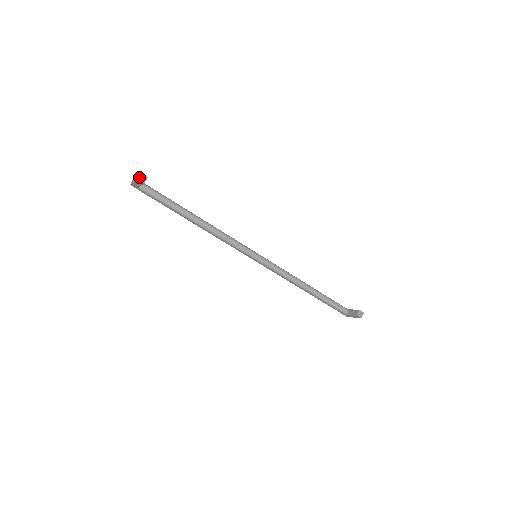
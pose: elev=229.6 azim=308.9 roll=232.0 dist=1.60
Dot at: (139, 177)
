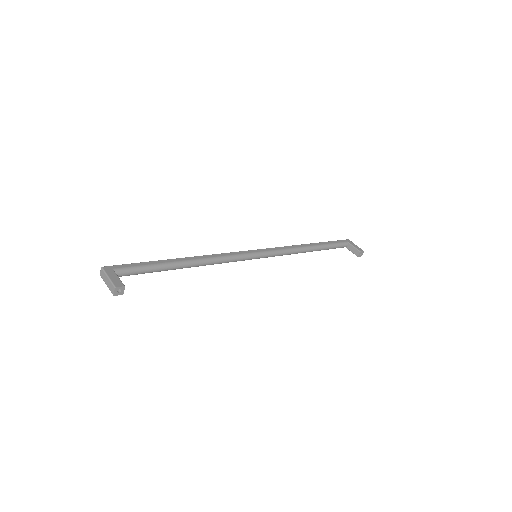
Dot at: (115, 292)
